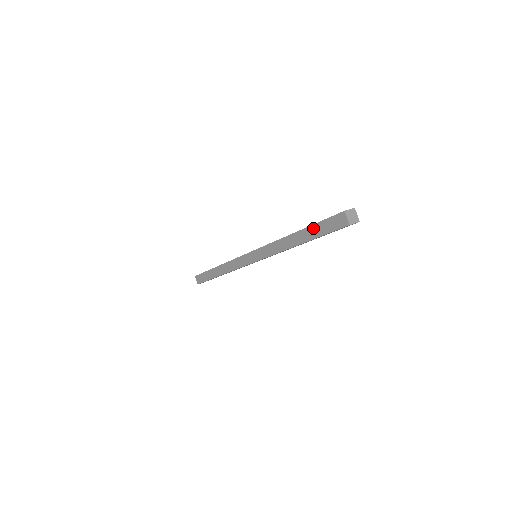
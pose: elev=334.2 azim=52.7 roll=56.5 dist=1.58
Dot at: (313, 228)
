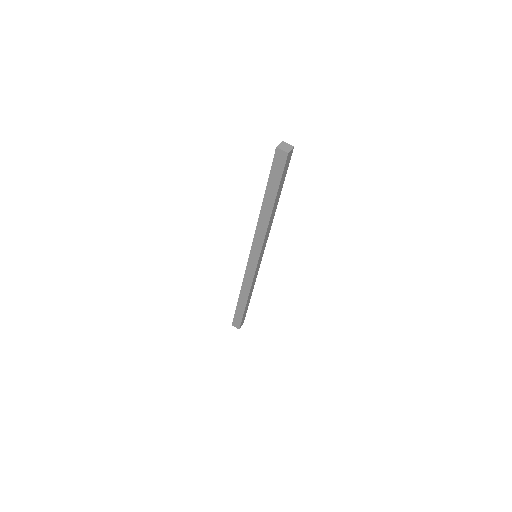
Dot at: (270, 185)
